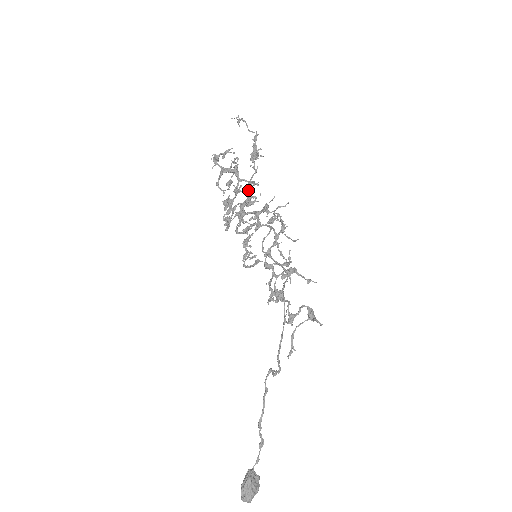
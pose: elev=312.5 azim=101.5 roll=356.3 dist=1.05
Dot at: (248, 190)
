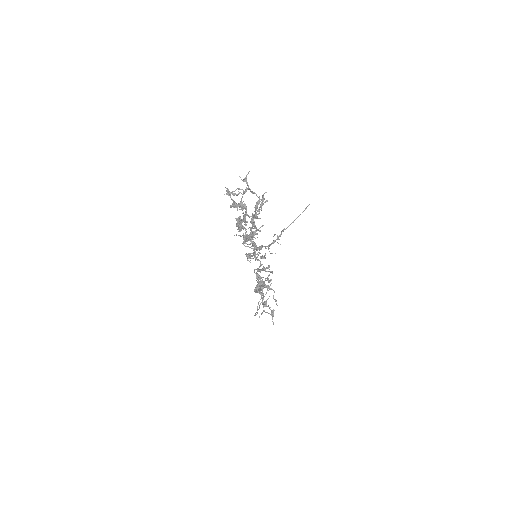
Dot at: (249, 235)
